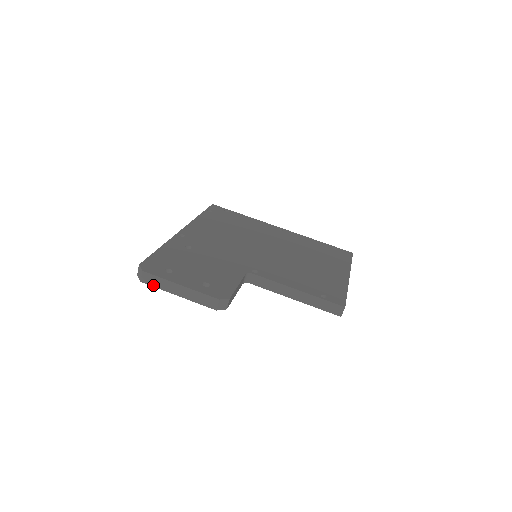
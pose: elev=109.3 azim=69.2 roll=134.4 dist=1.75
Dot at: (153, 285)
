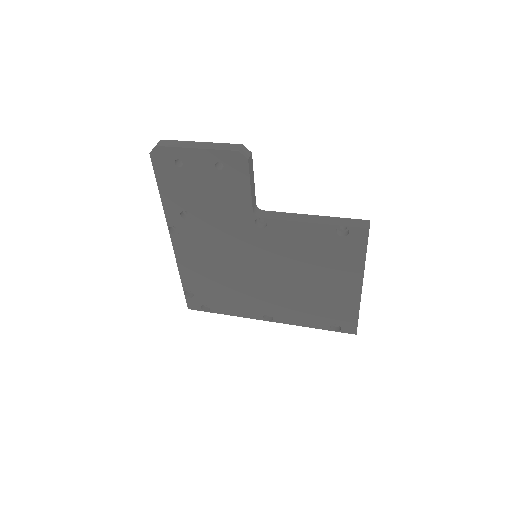
Dot at: (169, 146)
